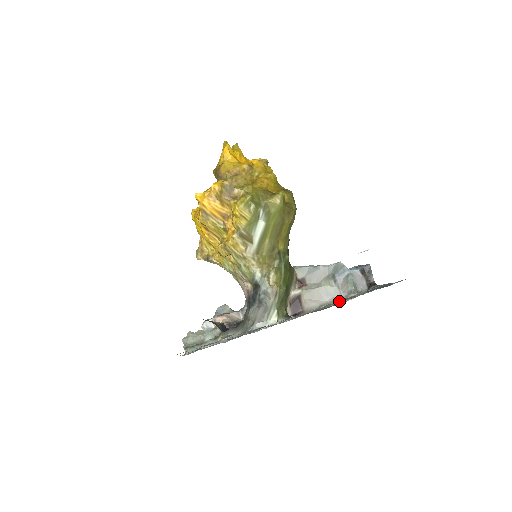
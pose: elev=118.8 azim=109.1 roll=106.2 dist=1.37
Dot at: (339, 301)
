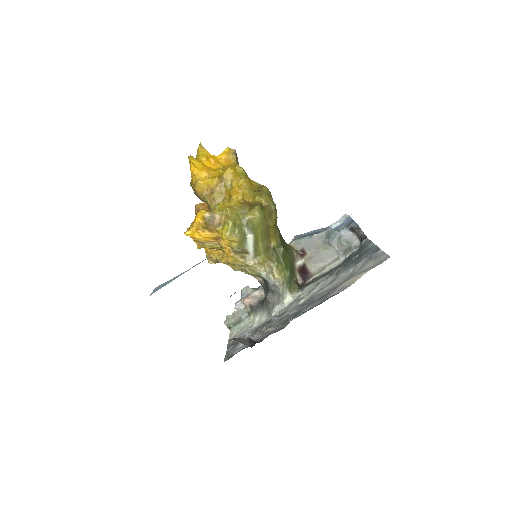
Dot at: (336, 276)
